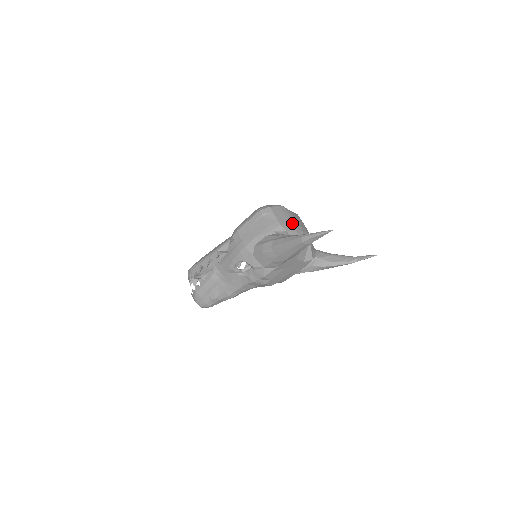
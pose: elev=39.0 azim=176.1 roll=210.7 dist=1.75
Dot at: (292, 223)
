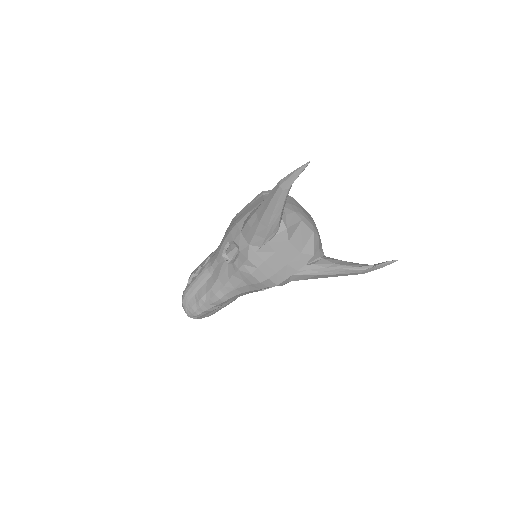
Dot at: (293, 205)
